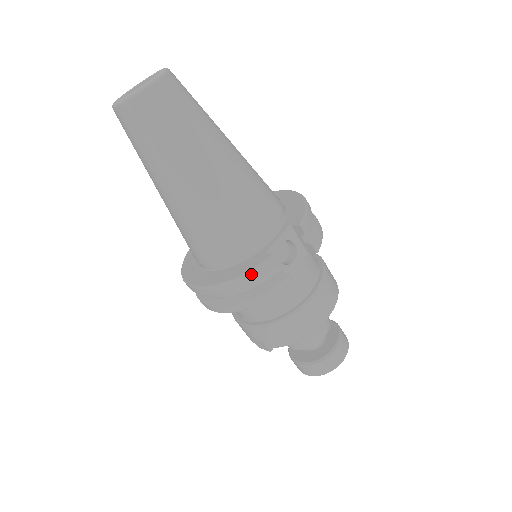
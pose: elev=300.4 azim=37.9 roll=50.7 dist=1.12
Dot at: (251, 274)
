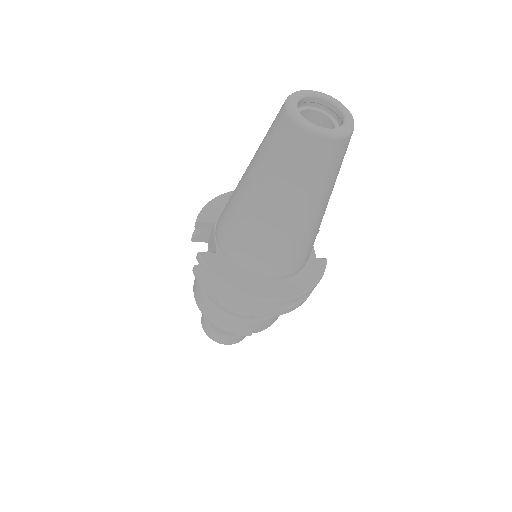
Dot at: (321, 278)
